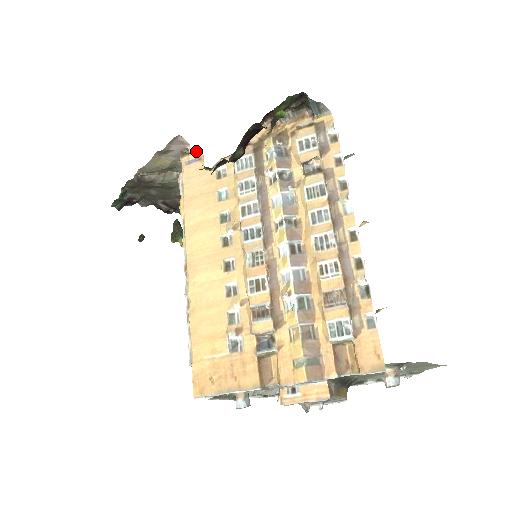
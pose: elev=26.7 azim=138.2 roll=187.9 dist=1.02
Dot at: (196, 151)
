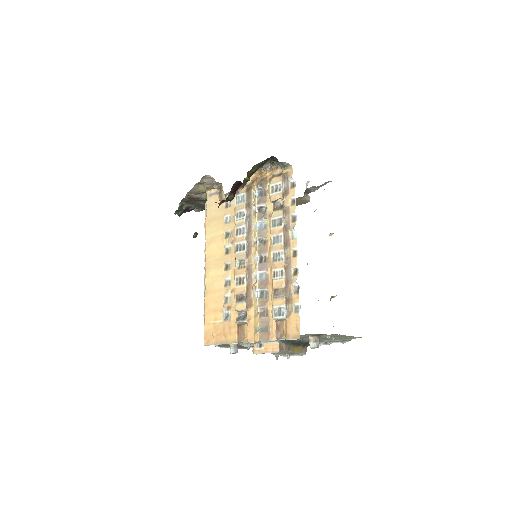
Dot at: (214, 188)
